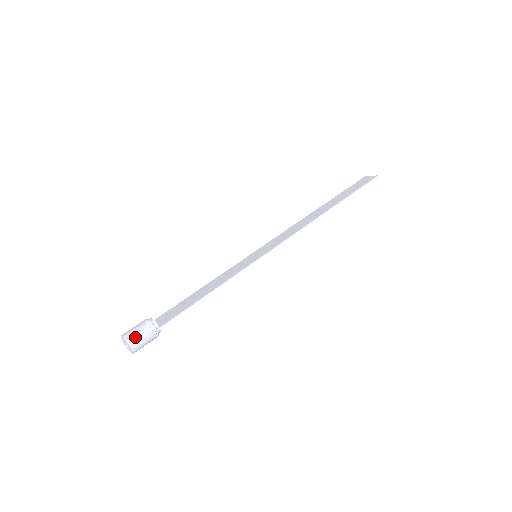
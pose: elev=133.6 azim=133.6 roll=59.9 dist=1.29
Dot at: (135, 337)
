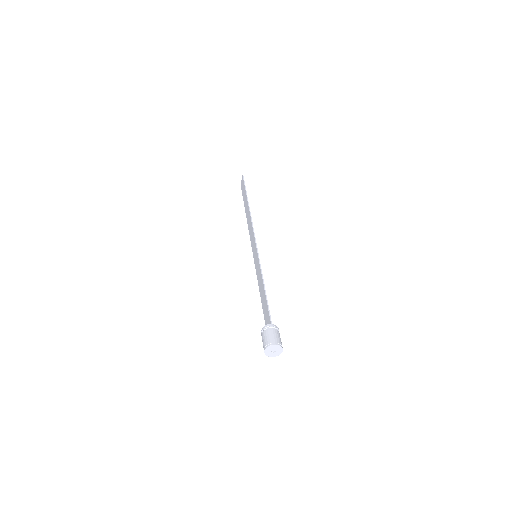
Dot at: (269, 340)
